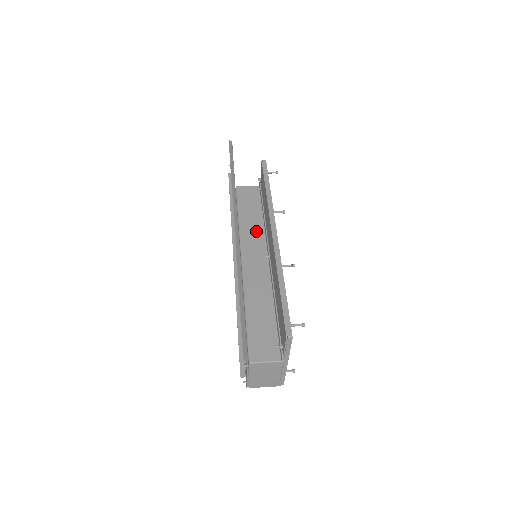
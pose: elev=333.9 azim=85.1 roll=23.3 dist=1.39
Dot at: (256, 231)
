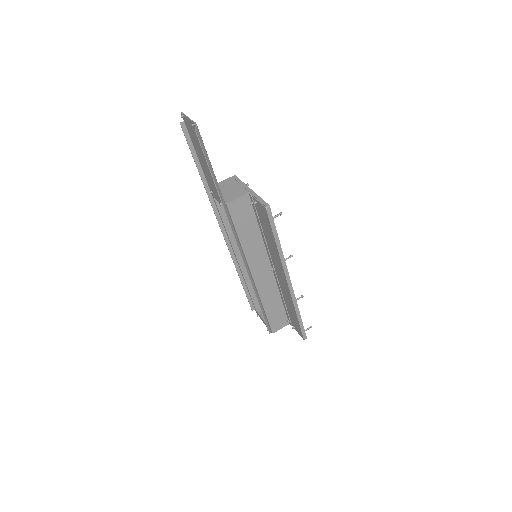
Dot at: (258, 248)
